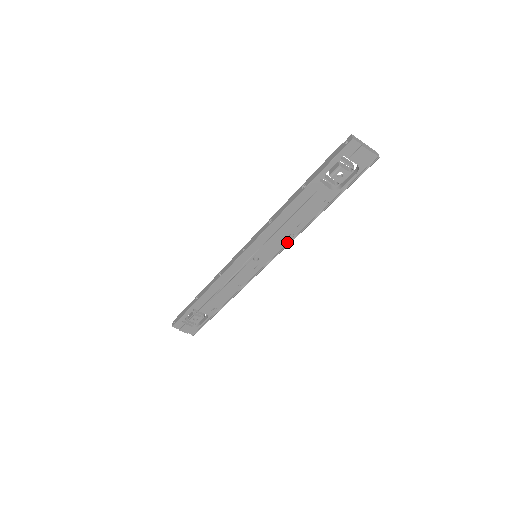
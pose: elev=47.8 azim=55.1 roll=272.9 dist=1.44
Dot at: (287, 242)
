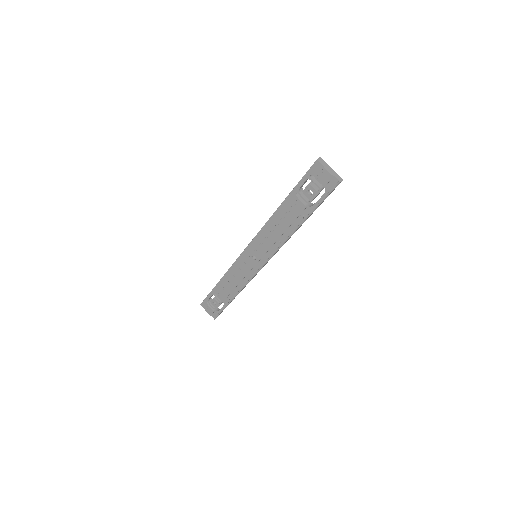
Dot at: (276, 248)
